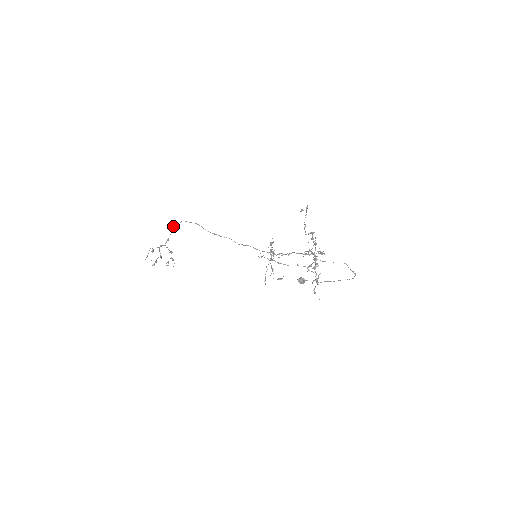
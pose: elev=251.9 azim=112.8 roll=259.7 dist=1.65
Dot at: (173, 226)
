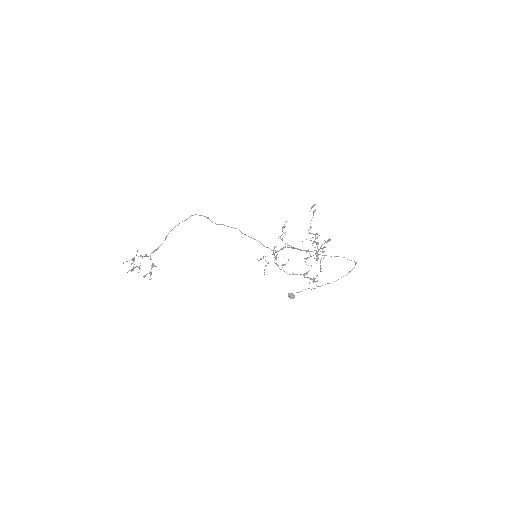
Dot at: (175, 226)
